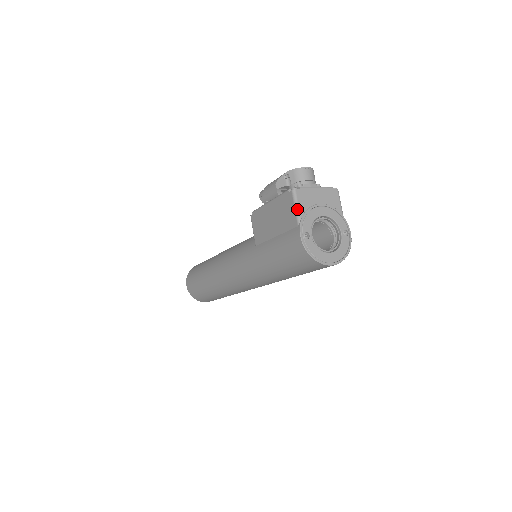
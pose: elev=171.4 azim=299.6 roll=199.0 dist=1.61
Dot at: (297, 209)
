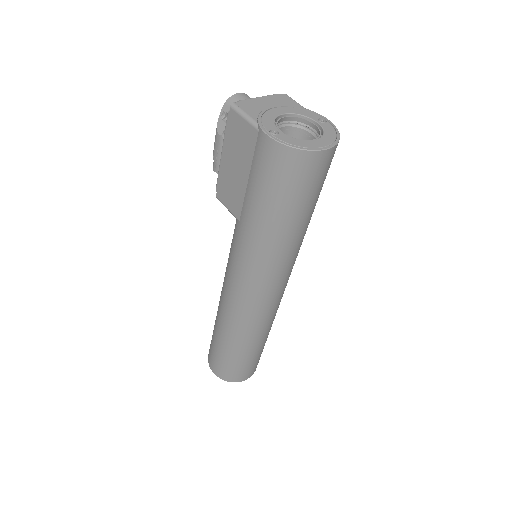
Dot at: (247, 117)
